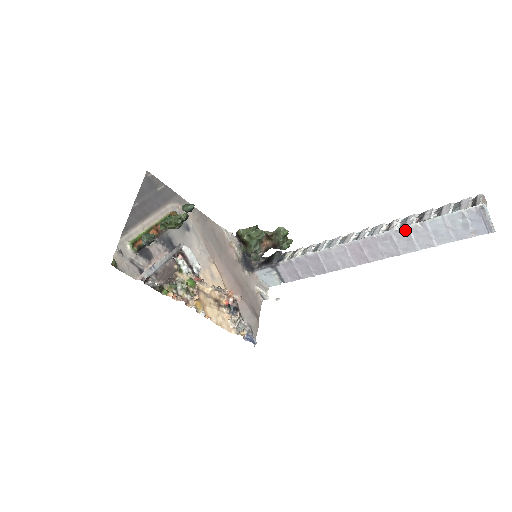
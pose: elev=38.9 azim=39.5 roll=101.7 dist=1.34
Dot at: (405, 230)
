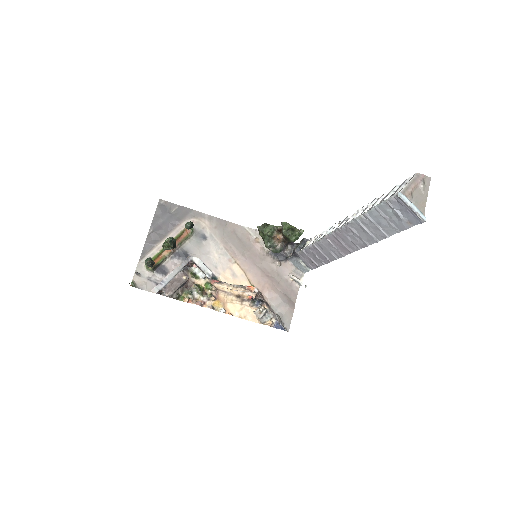
Dot at: (356, 222)
